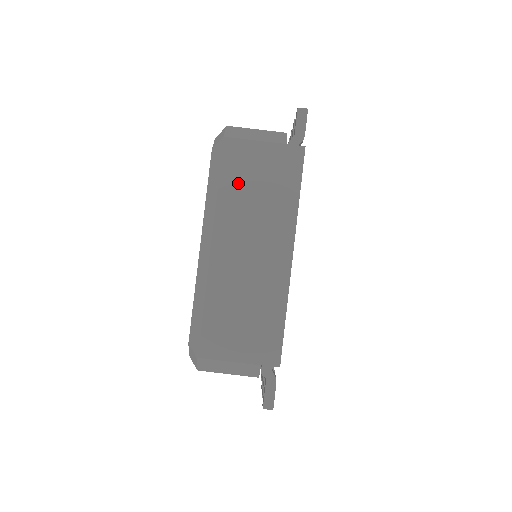
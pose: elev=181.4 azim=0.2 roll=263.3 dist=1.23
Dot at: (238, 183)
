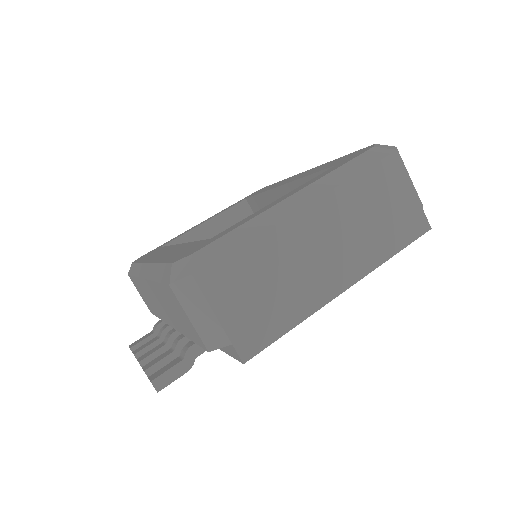
Dot at: (370, 191)
